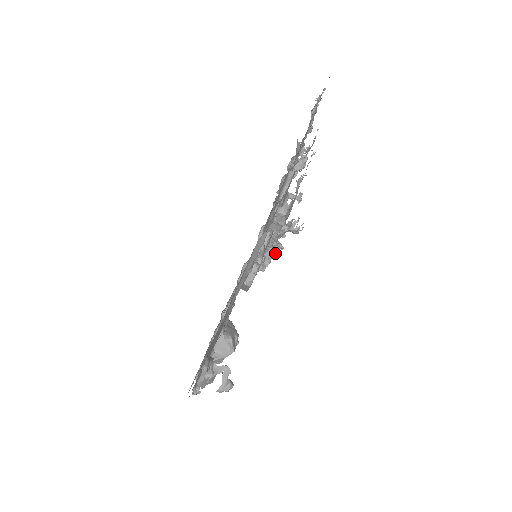
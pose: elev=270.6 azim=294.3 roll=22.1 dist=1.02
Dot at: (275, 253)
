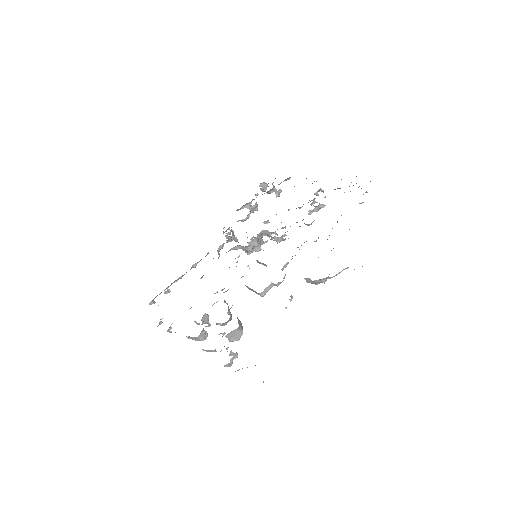
Dot at: occluded
